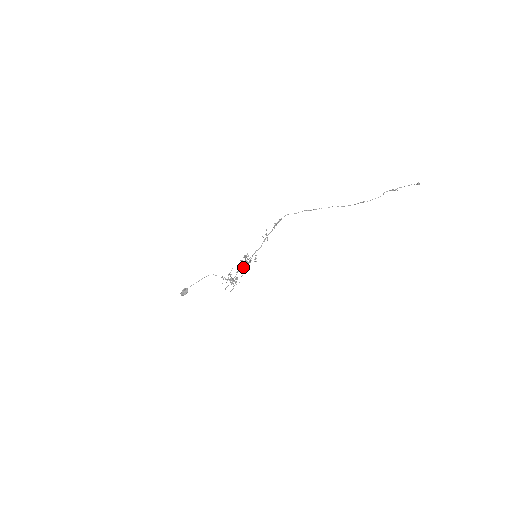
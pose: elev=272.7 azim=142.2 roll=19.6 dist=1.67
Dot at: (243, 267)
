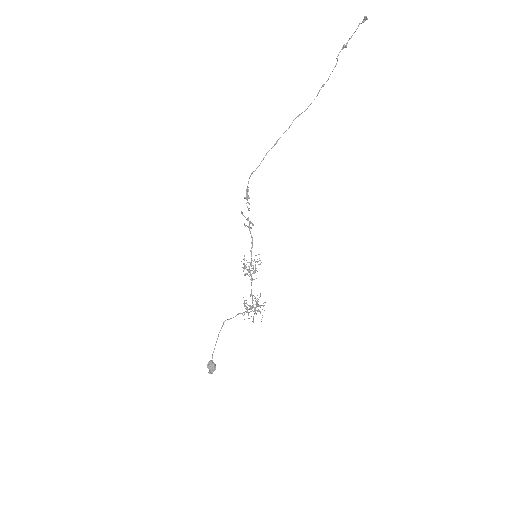
Dot at: (252, 280)
